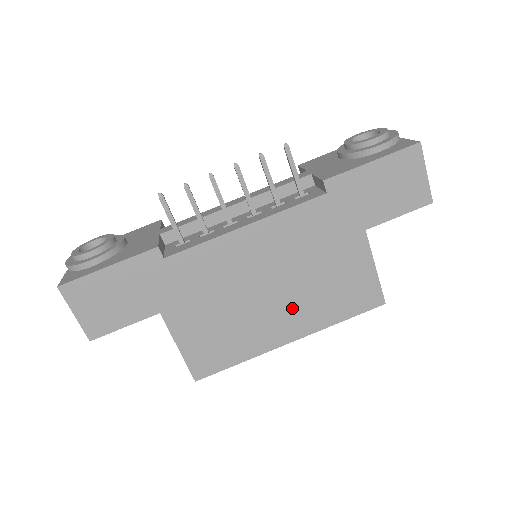
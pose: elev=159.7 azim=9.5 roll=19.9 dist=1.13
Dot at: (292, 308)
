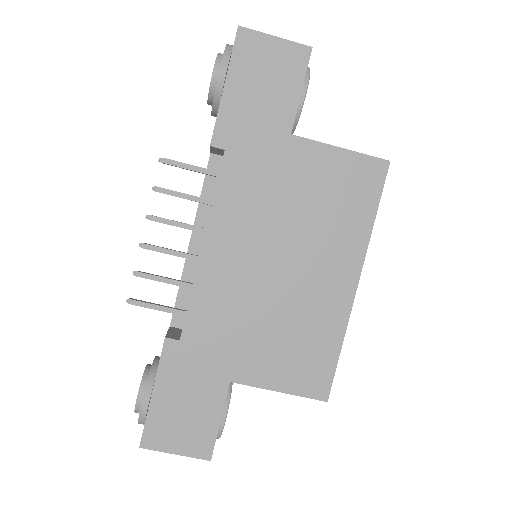
Dot at: (321, 258)
